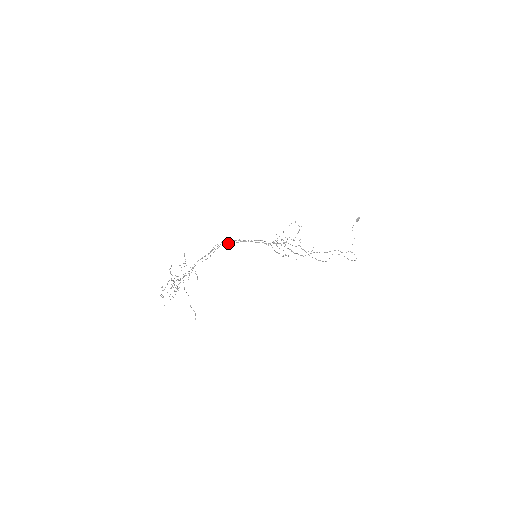
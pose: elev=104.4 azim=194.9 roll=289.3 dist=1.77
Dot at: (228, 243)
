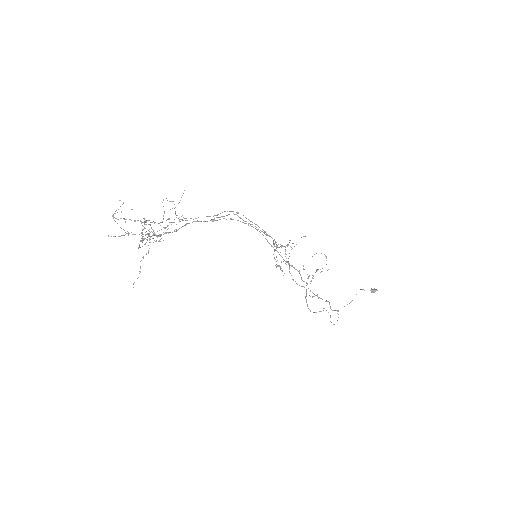
Dot at: occluded
